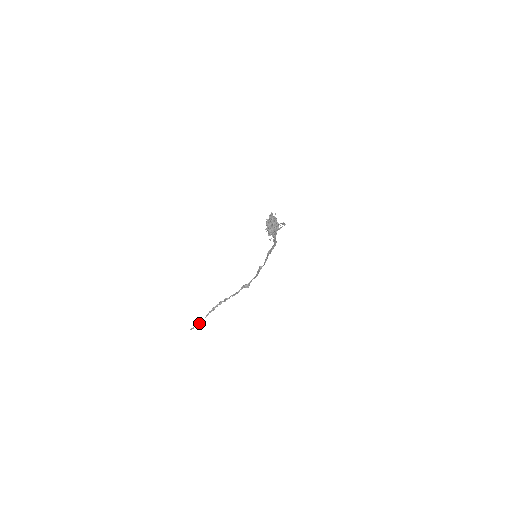
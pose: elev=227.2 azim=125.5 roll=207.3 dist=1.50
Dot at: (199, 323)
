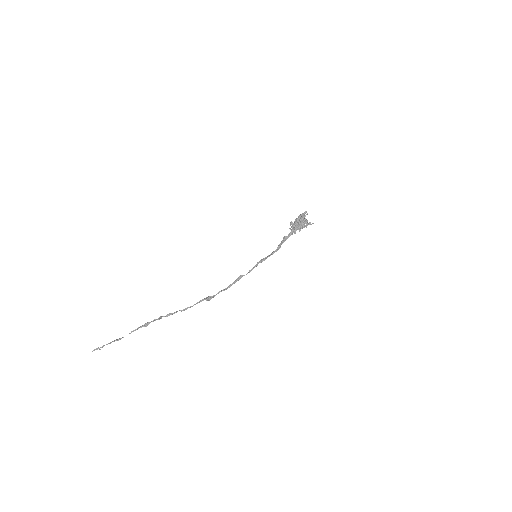
Dot at: (116, 340)
